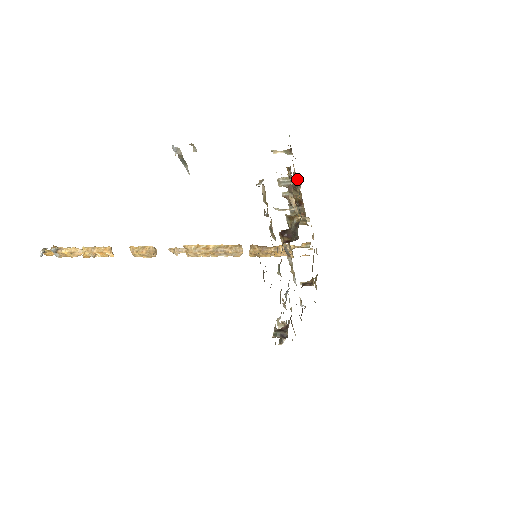
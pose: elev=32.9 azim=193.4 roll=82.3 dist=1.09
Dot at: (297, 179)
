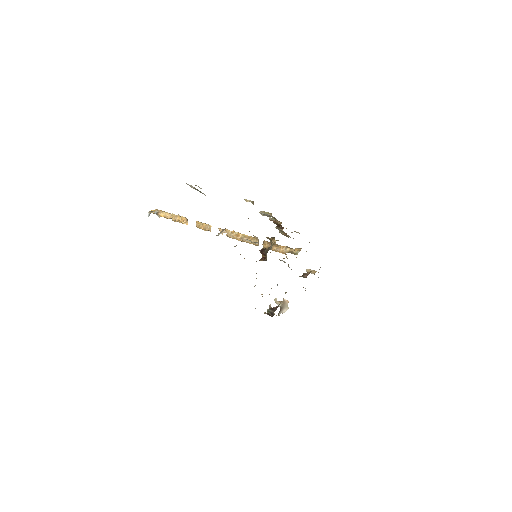
Dot at: (270, 215)
